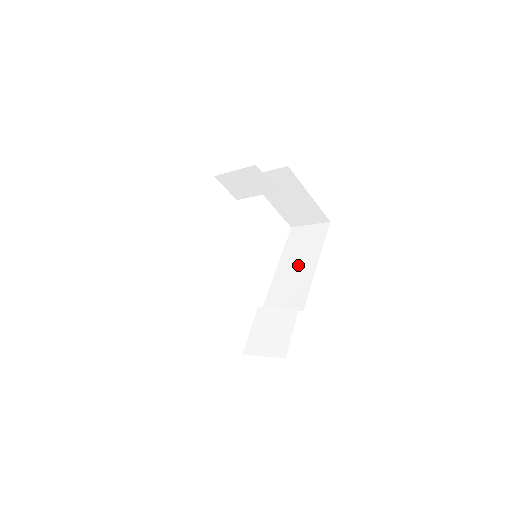
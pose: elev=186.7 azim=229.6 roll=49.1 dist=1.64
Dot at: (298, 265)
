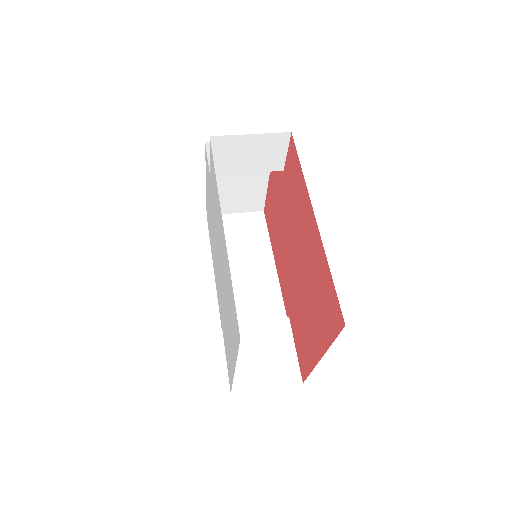
Dot at: (247, 264)
